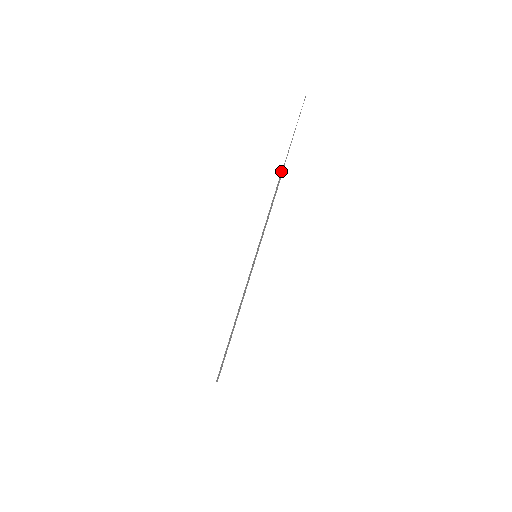
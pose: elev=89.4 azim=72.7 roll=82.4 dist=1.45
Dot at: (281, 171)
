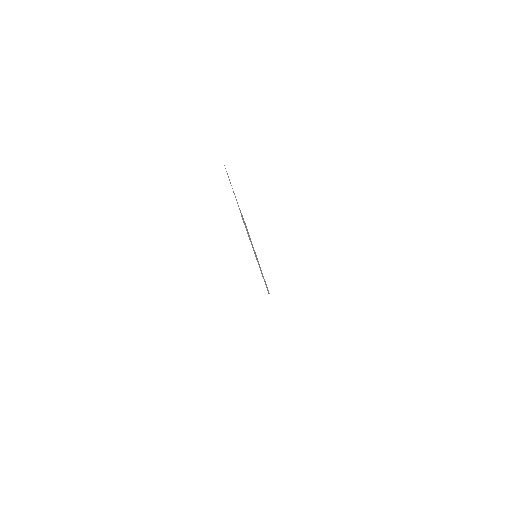
Dot at: occluded
